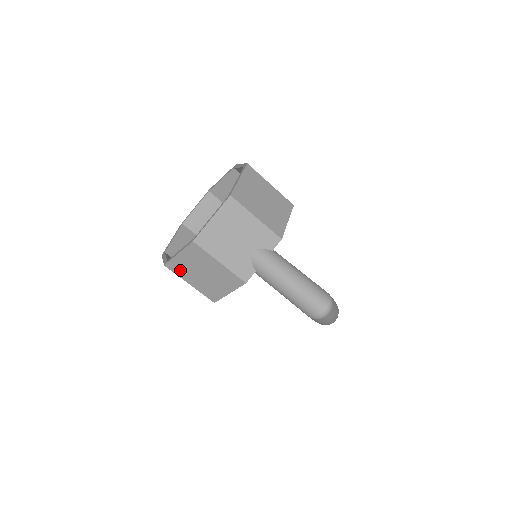
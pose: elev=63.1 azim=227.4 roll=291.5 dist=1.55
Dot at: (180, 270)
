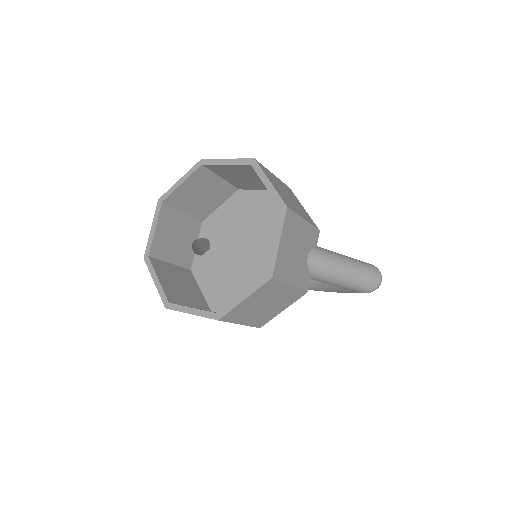
Dot at: (237, 315)
